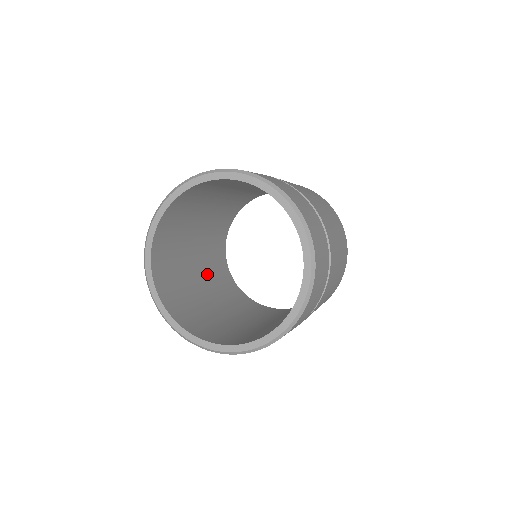
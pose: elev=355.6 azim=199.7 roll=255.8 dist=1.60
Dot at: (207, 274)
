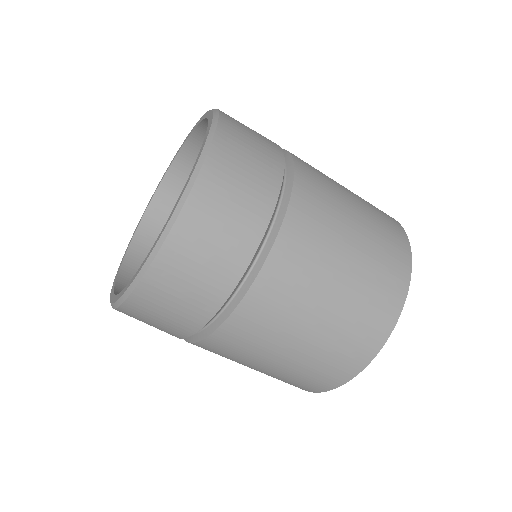
Dot at: occluded
